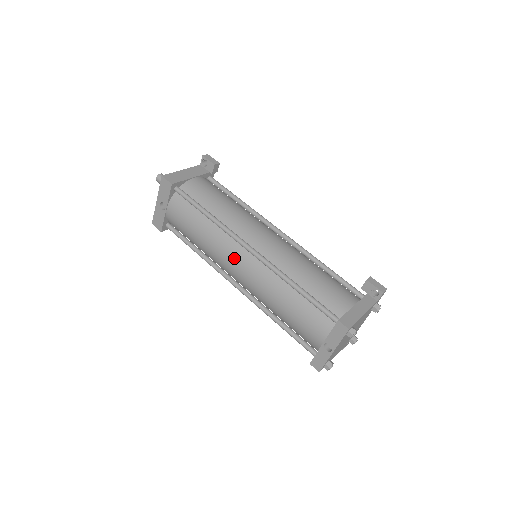
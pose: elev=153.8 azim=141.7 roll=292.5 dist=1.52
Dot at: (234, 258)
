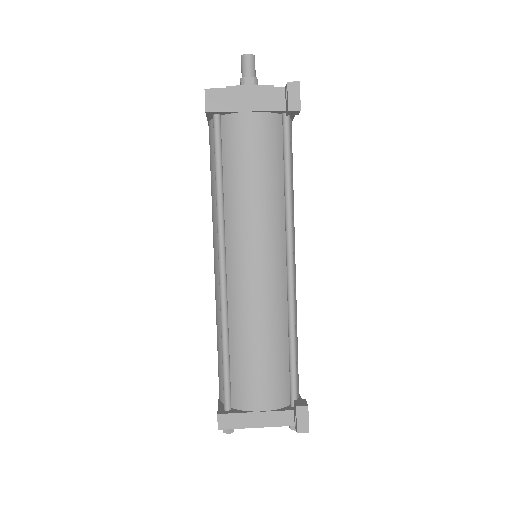
Dot at: (214, 251)
